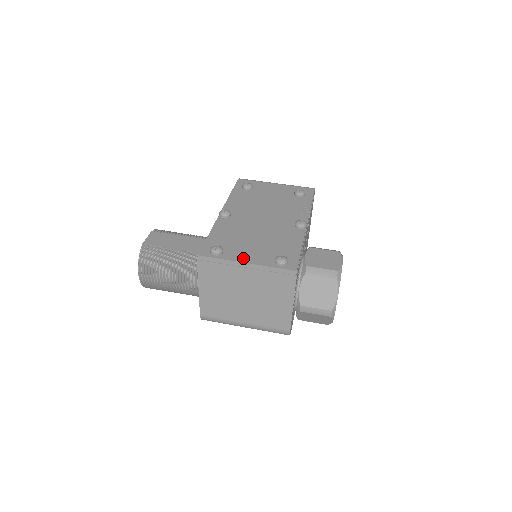
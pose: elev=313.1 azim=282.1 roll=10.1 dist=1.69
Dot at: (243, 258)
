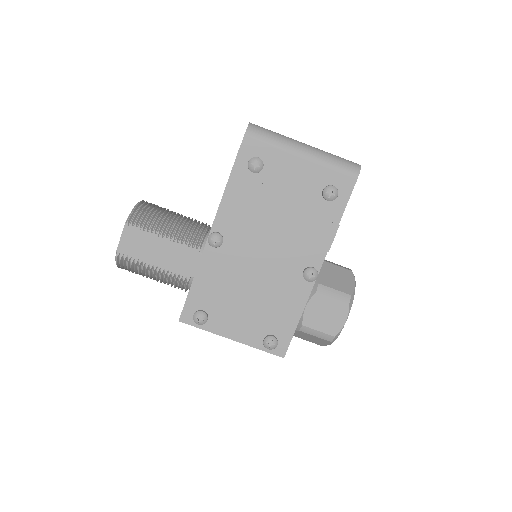
Dot at: (229, 332)
